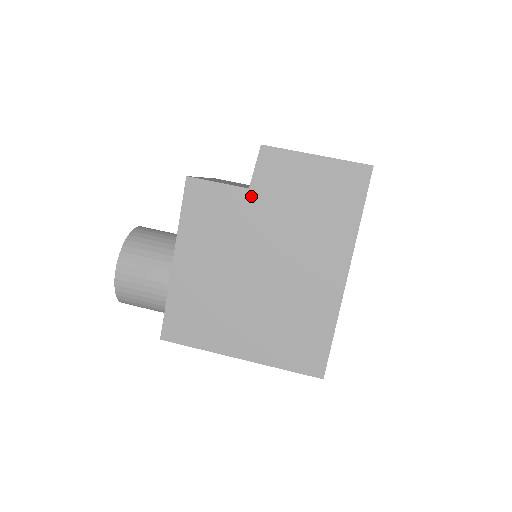
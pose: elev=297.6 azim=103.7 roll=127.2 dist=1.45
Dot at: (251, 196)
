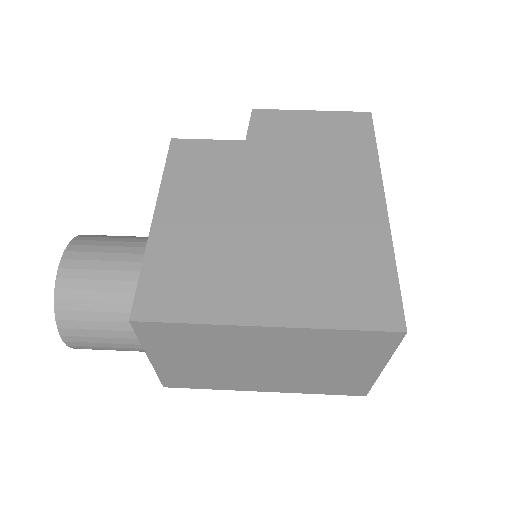
Dot at: (249, 146)
